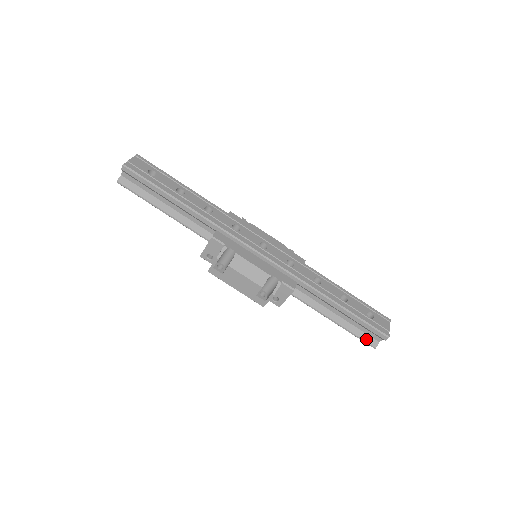
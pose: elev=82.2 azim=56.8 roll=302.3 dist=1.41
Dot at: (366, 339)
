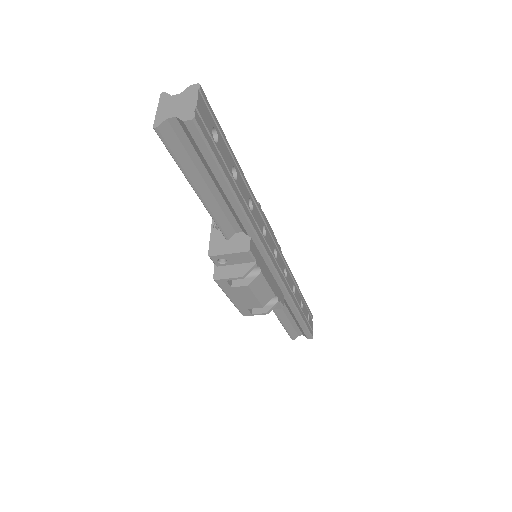
Dot at: (292, 334)
